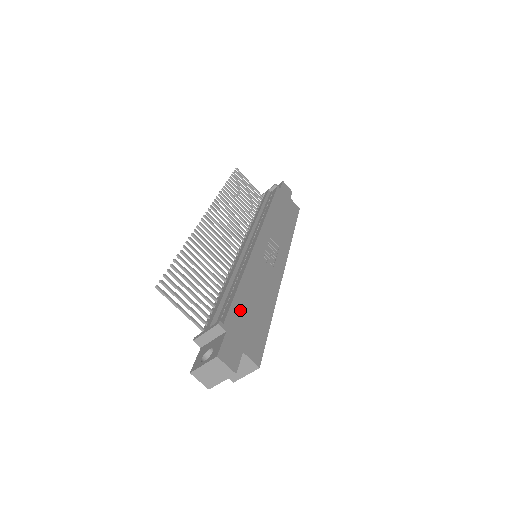
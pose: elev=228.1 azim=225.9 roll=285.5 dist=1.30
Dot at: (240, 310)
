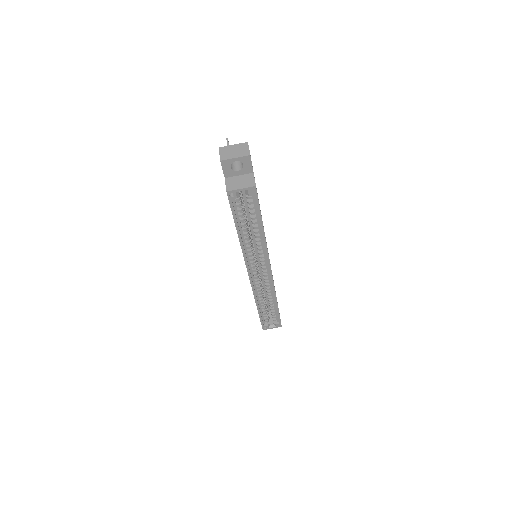
Dot at: occluded
